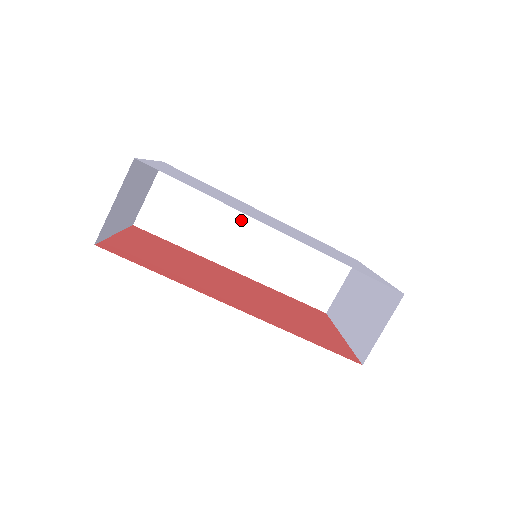
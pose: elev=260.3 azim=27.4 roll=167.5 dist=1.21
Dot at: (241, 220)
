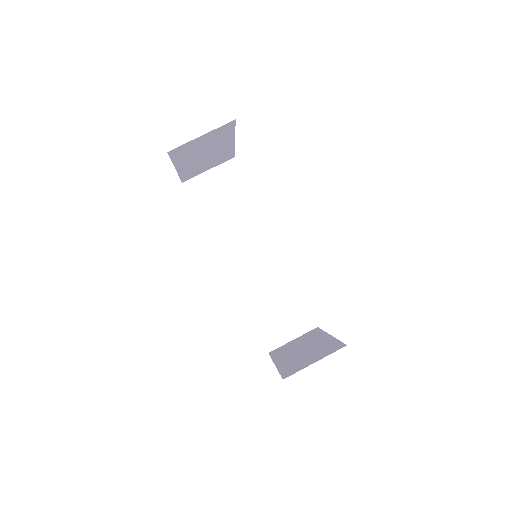
Dot at: (257, 235)
